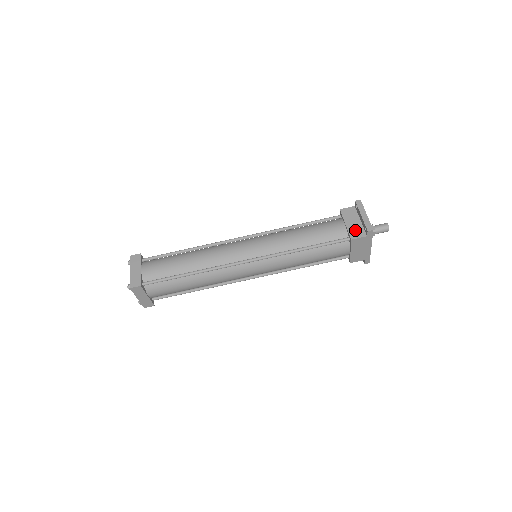
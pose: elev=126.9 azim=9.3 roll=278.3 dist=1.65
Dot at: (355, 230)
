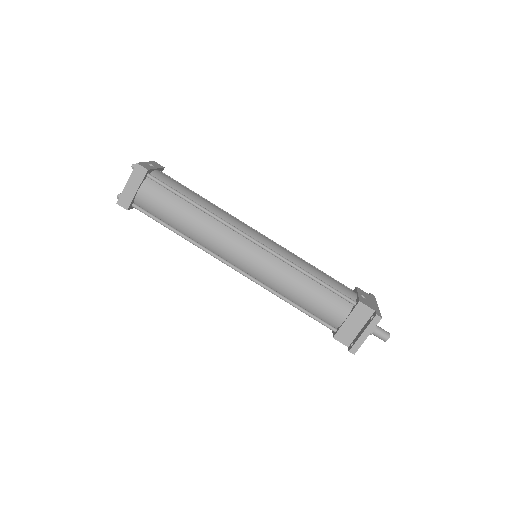
Dot at: (346, 333)
